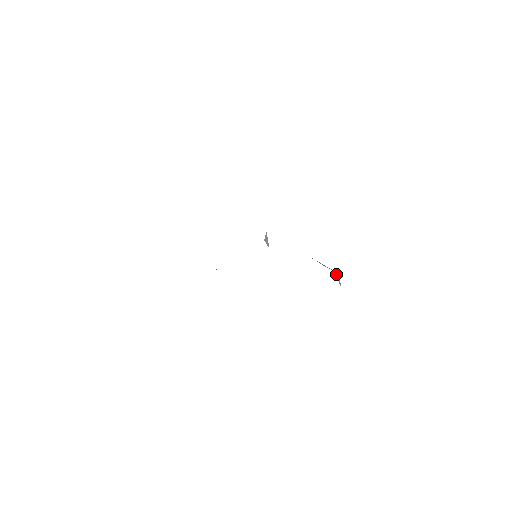
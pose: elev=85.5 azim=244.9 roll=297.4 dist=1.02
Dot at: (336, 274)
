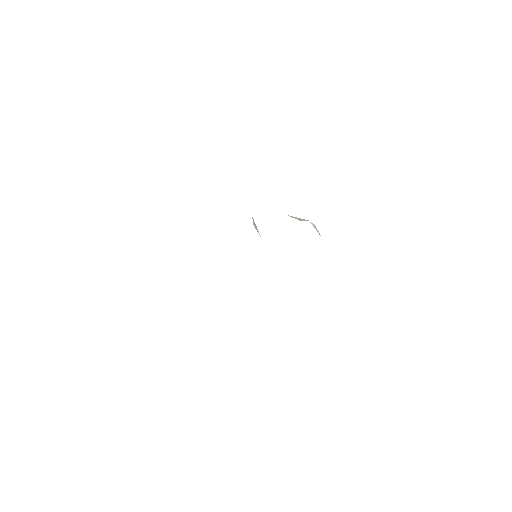
Dot at: occluded
